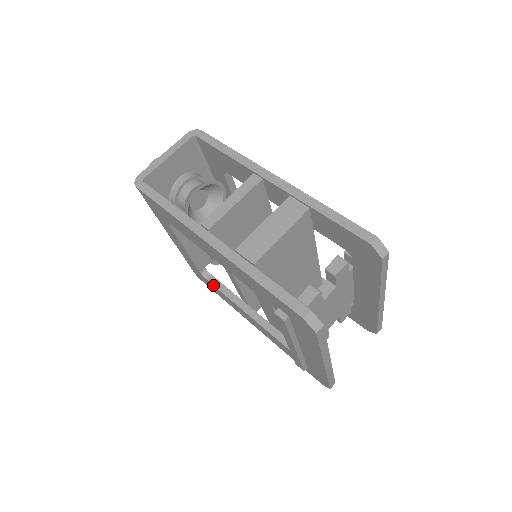
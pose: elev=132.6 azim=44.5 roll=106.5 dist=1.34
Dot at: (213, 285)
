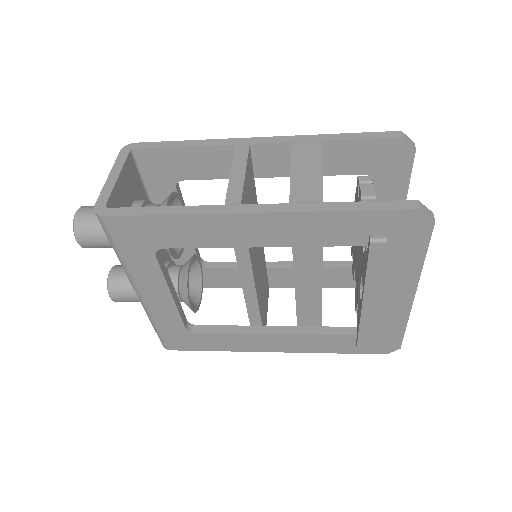
Dot at: (209, 333)
